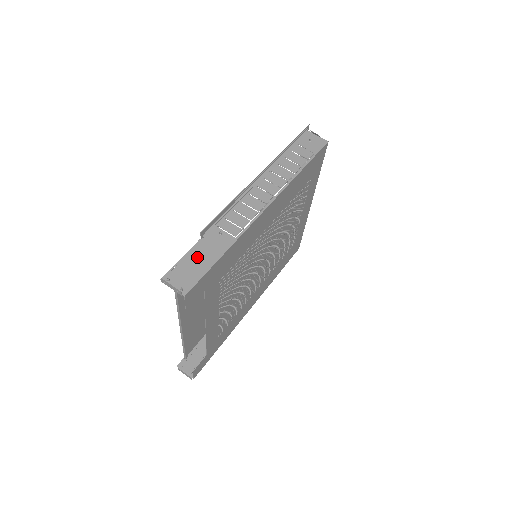
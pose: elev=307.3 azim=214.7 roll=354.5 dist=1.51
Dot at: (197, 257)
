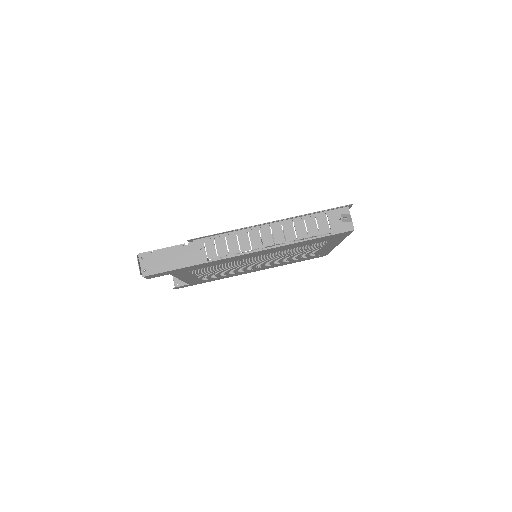
Dot at: (172, 255)
